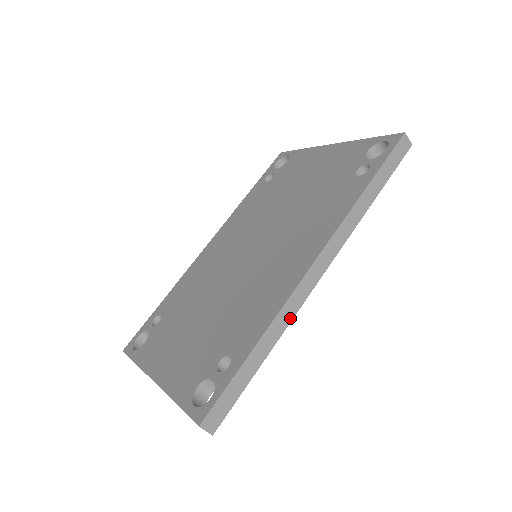
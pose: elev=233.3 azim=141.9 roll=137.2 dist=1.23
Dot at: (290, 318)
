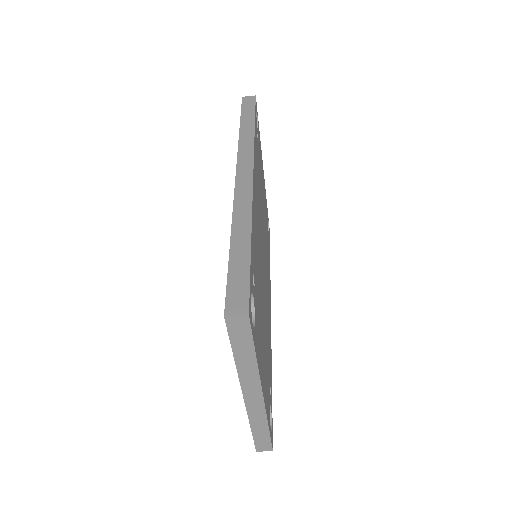
Dot at: (249, 208)
